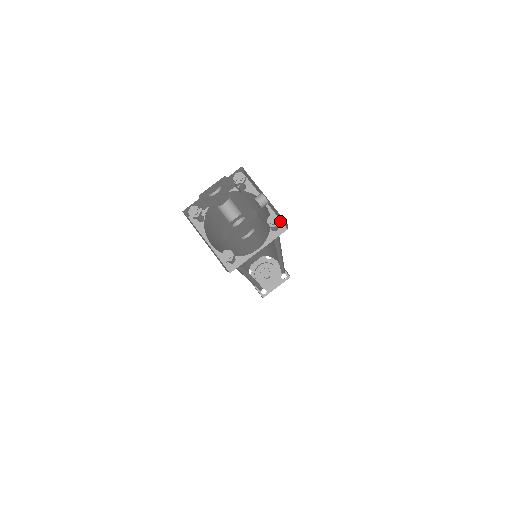
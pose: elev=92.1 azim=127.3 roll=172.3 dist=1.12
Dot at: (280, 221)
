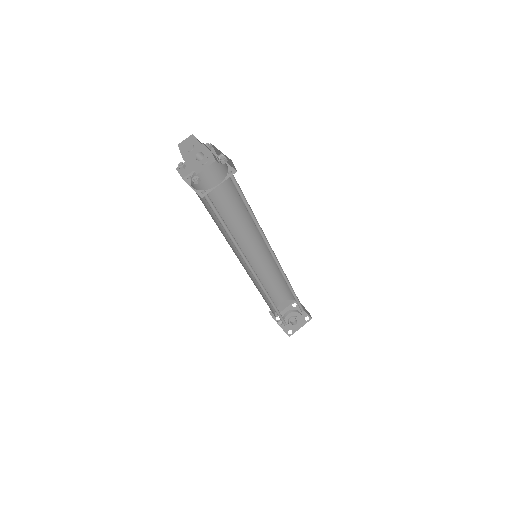
Dot at: (233, 169)
